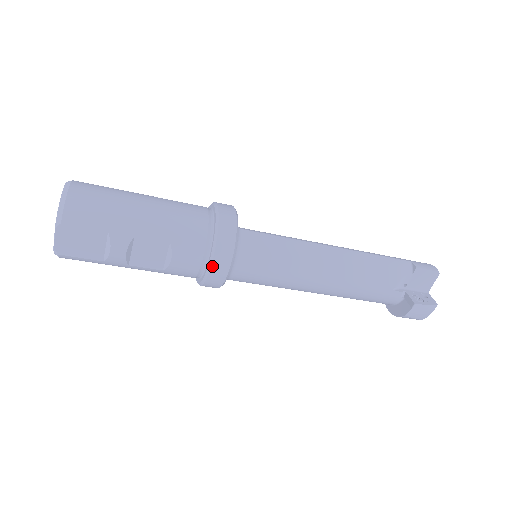
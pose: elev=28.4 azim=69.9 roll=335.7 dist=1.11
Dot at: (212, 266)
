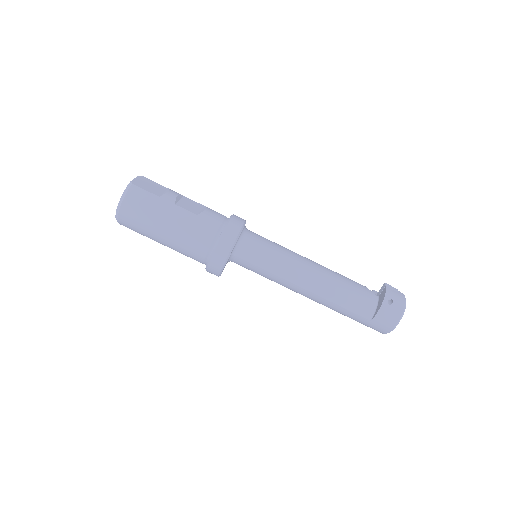
Dot at: (233, 216)
